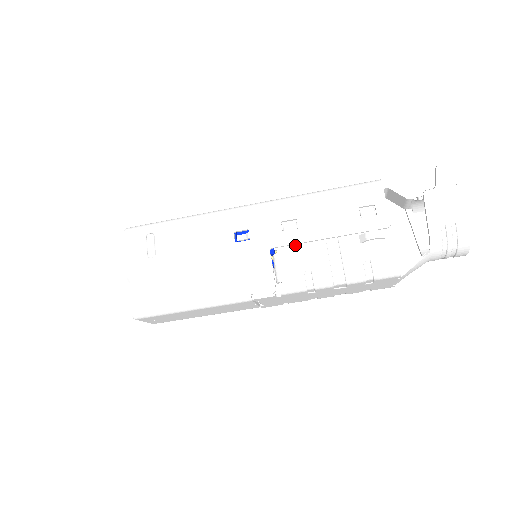
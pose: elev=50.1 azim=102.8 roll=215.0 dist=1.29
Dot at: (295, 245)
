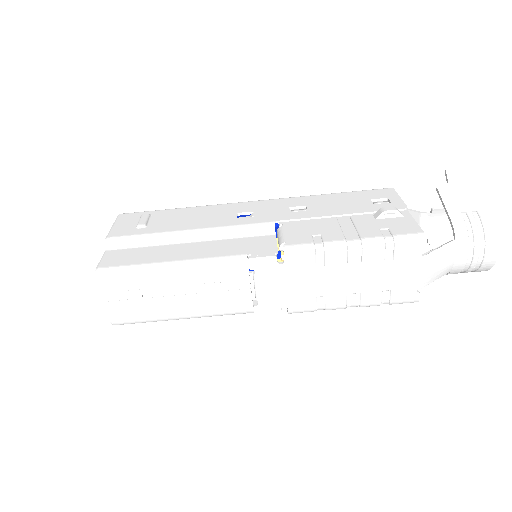
Dot at: (303, 221)
